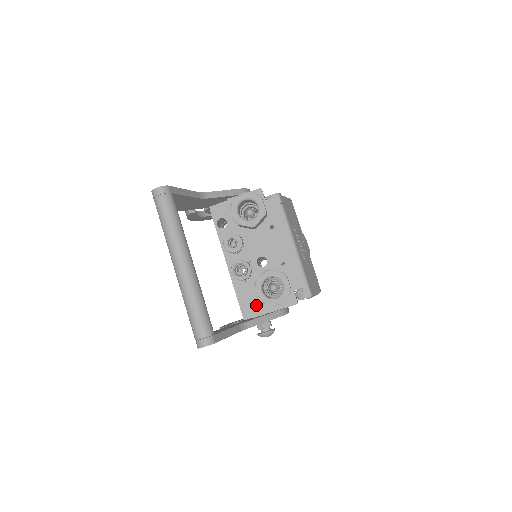
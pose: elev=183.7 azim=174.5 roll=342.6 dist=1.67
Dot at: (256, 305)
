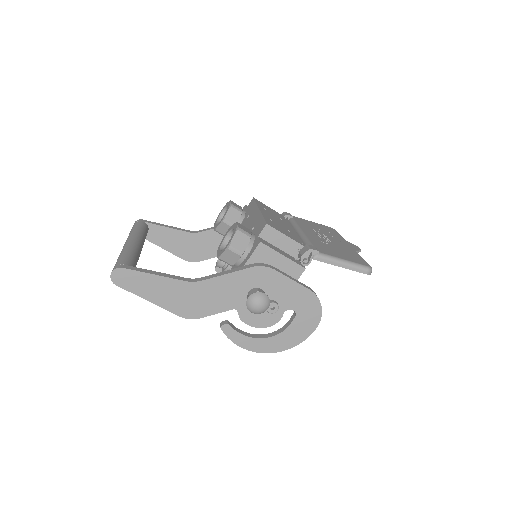
Dot at: occluded
